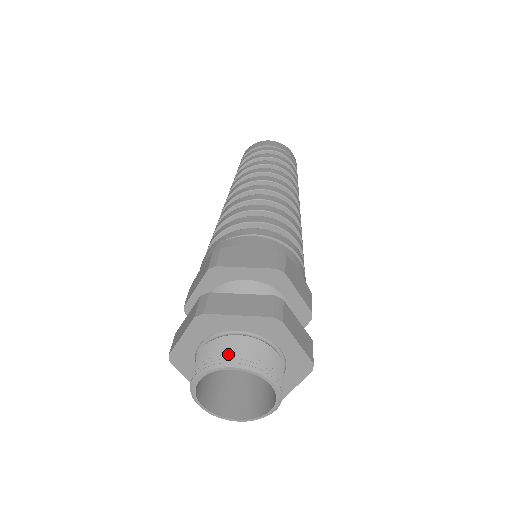
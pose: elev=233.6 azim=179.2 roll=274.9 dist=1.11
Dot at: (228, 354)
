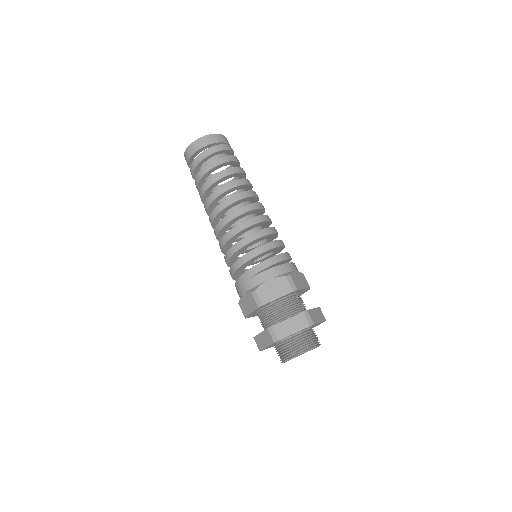
Dot at: (296, 348)
